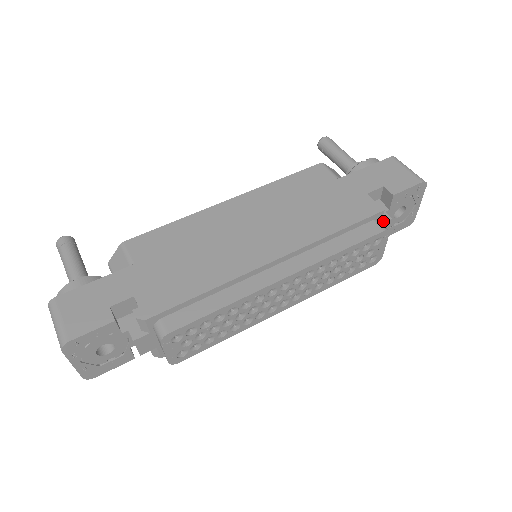
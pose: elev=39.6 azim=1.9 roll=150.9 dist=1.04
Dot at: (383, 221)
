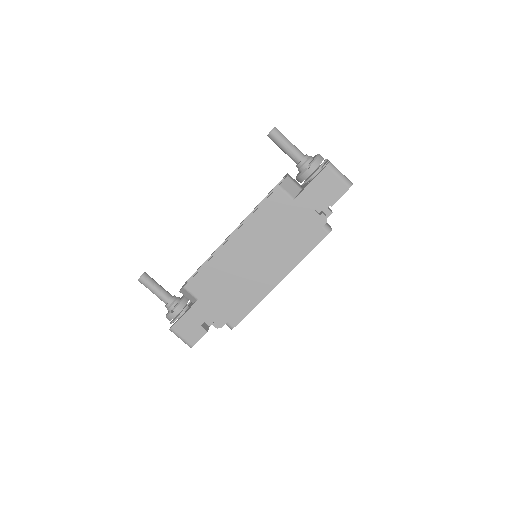
Dot at: (327, 217)
